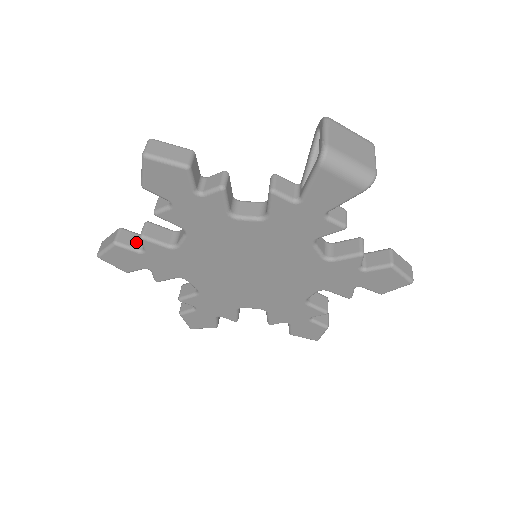
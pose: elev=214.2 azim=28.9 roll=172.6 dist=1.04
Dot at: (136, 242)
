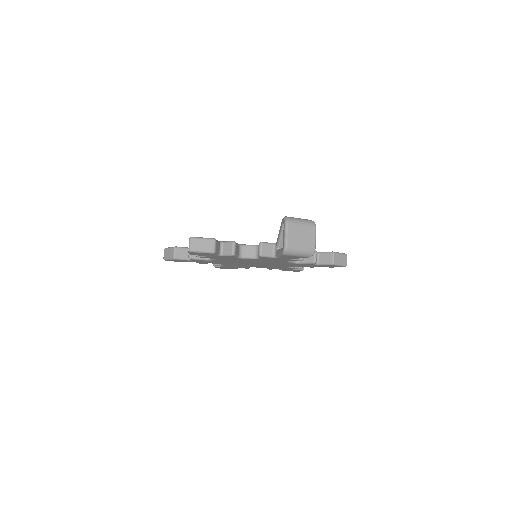
Dot at: (185, 254)
